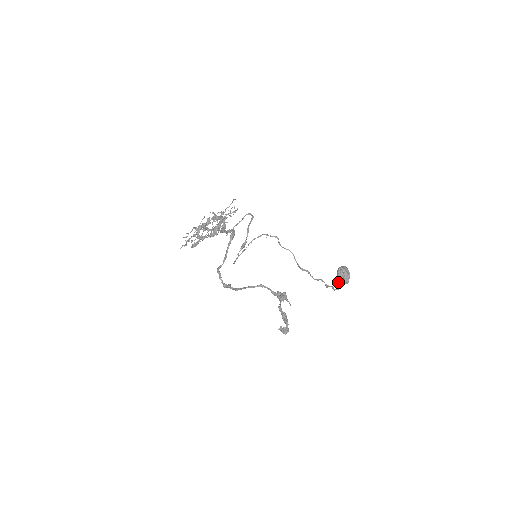
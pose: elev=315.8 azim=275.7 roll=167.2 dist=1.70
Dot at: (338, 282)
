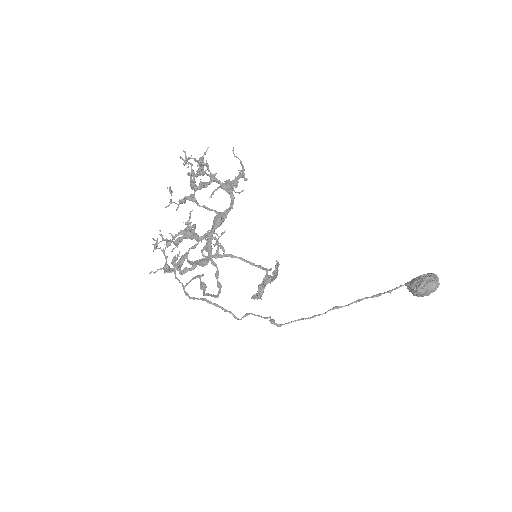
Dot at: occluded
